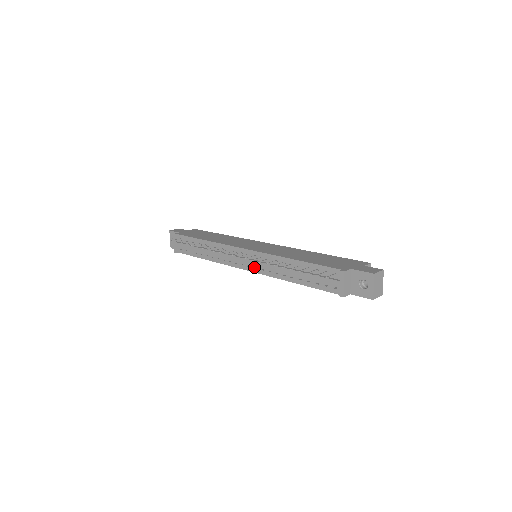
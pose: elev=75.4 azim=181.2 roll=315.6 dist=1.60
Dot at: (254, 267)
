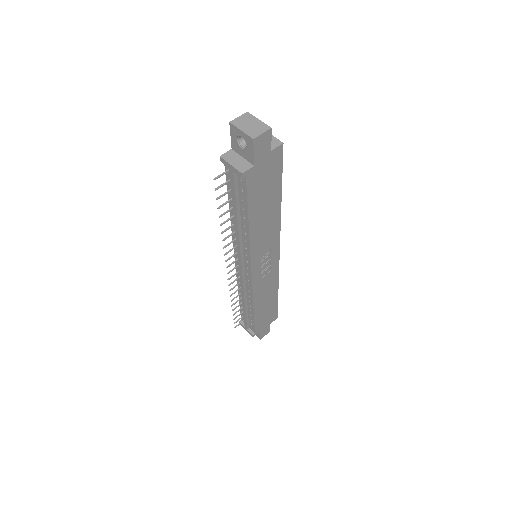
Dot at: (247, 262)
